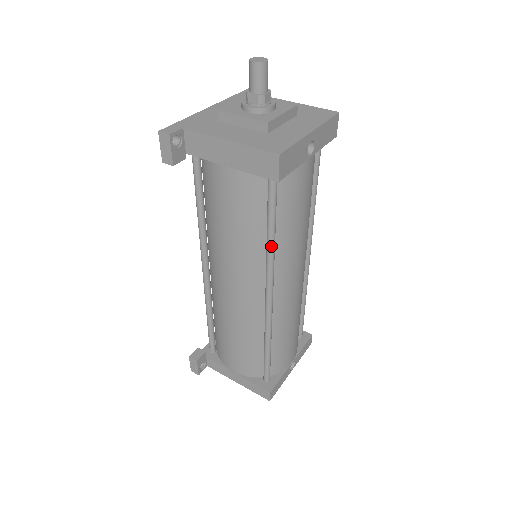
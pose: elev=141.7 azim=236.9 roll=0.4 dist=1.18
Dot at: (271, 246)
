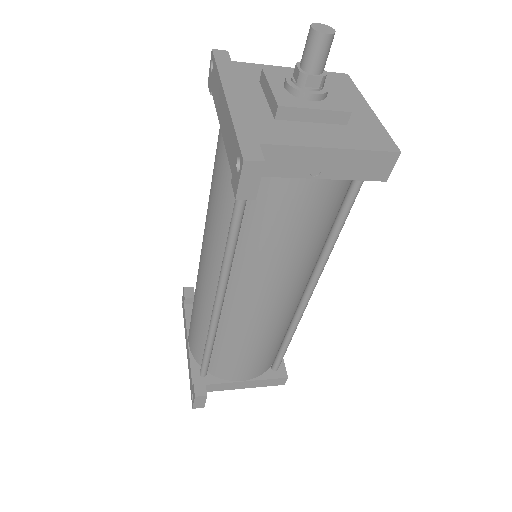
Dot at: occluded
